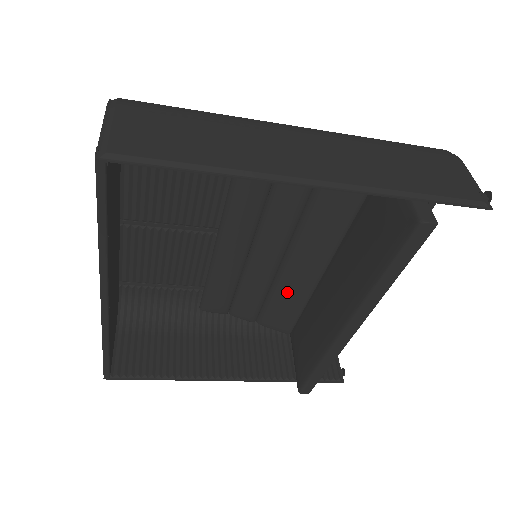
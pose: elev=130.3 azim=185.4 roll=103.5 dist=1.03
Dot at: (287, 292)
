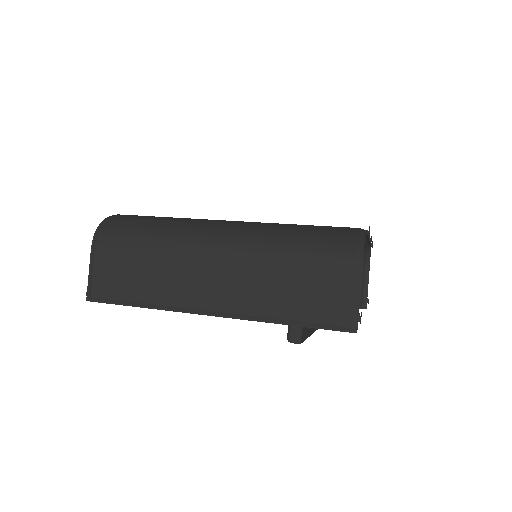
Dot at: occluded
